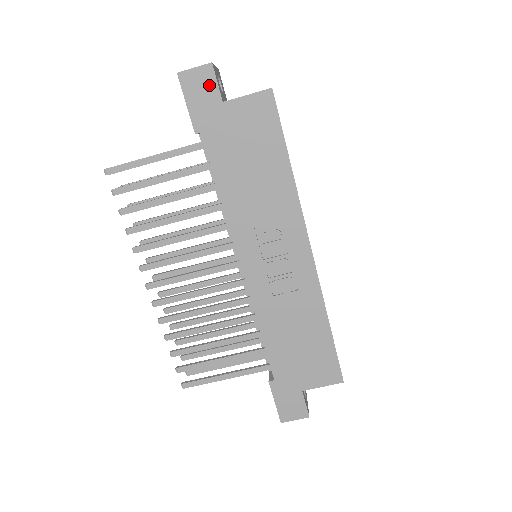
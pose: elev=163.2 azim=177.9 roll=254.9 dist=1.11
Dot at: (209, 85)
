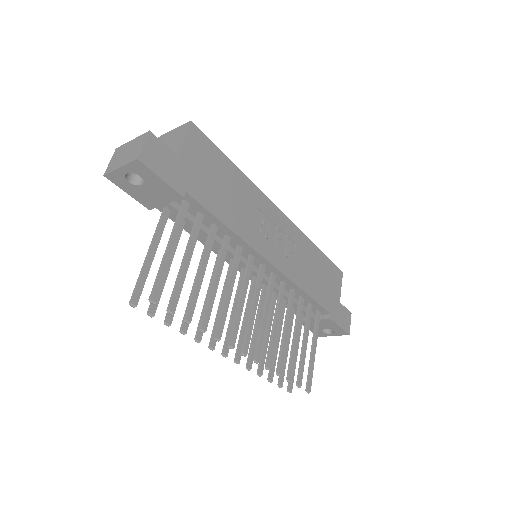
Dot at: (161, 150)
